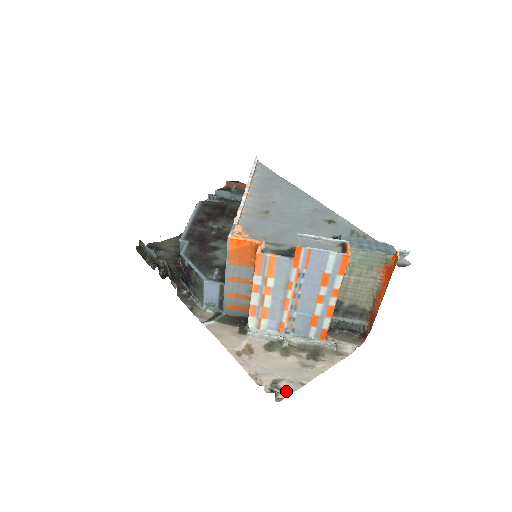
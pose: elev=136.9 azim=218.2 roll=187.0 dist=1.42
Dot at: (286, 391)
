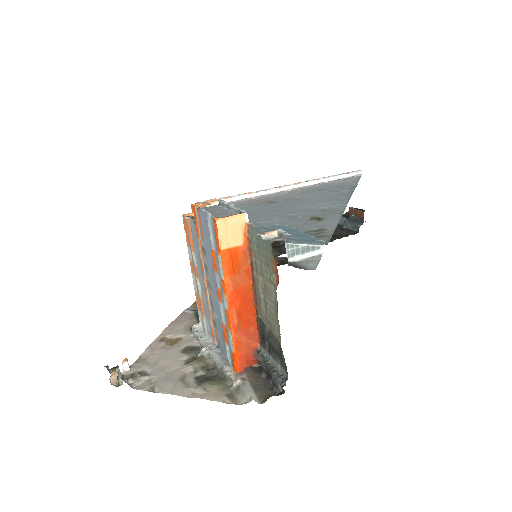
Dot at: (122, 377)
